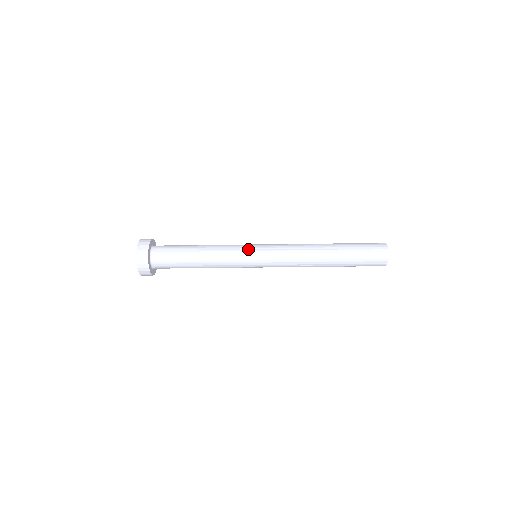
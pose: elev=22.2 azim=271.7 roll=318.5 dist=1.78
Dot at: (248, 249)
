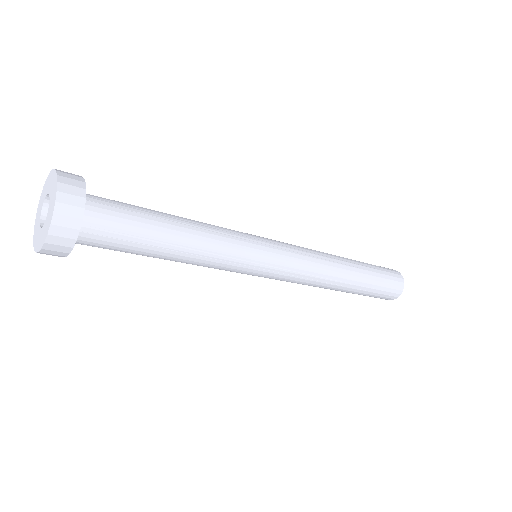
Dot at: (256, 262)
